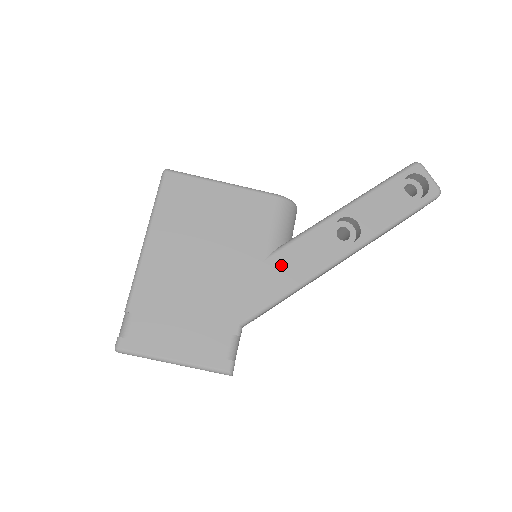
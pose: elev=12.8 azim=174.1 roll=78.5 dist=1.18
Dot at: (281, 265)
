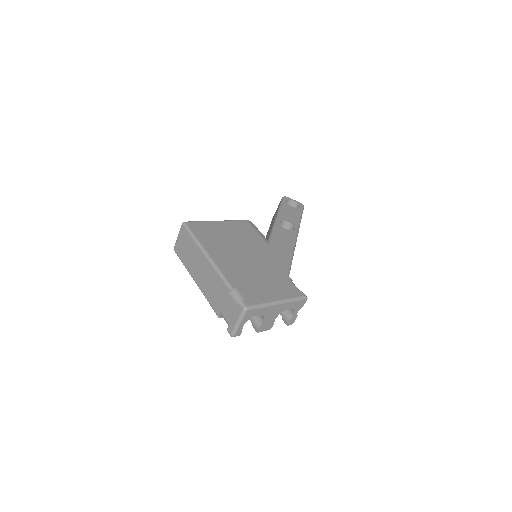
Dot at: (277, 246)
